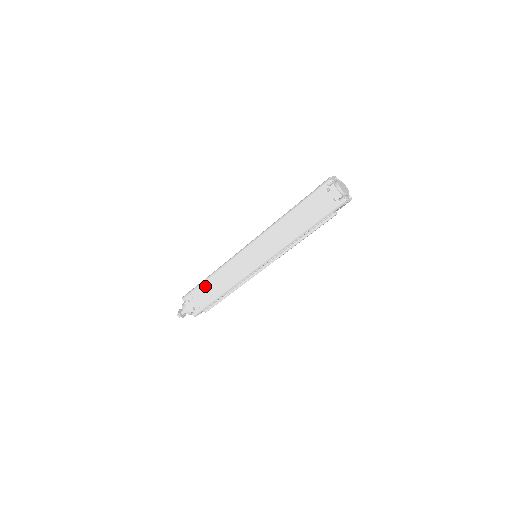
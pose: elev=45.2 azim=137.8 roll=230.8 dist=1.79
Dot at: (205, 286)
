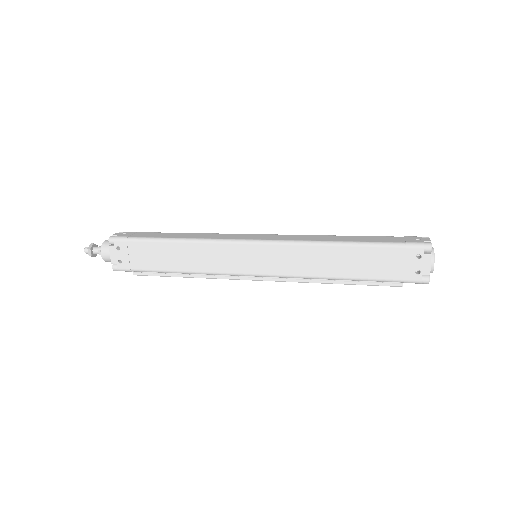
Dot at: (158, 247)
